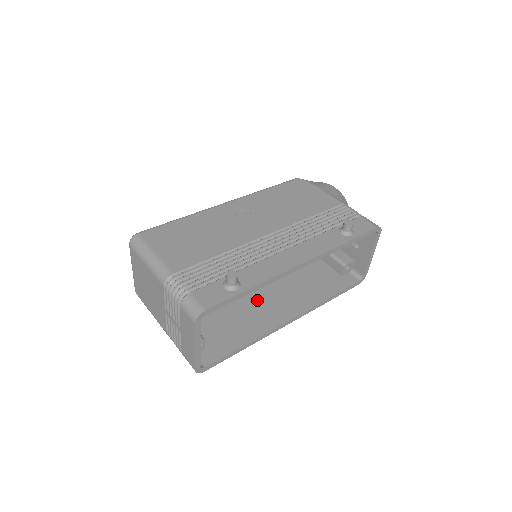
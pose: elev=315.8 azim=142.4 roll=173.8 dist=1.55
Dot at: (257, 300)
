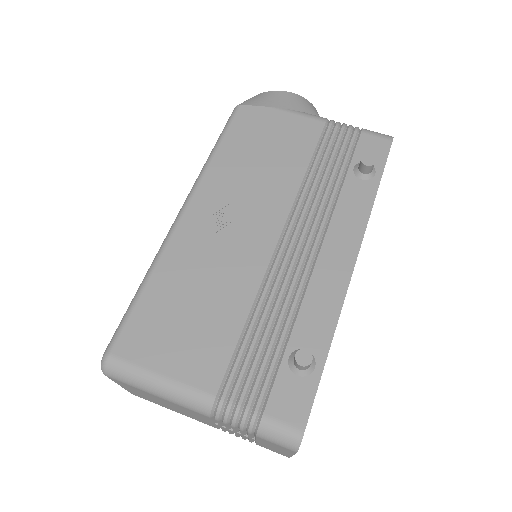
Dot at: occluded
